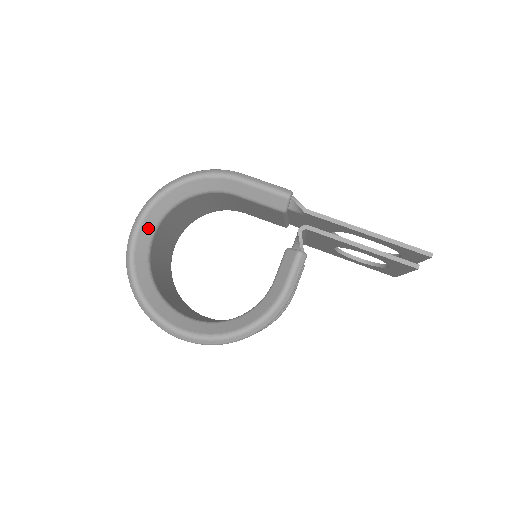
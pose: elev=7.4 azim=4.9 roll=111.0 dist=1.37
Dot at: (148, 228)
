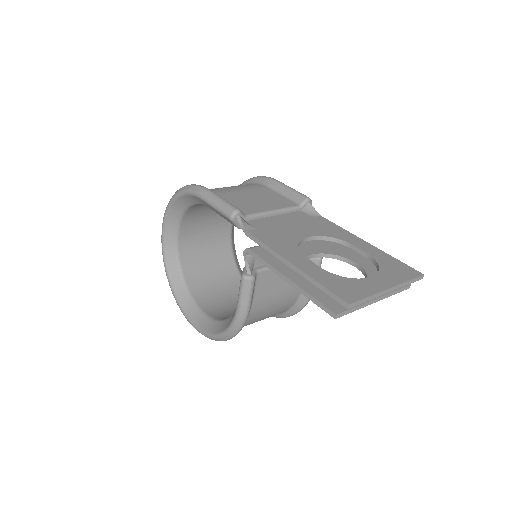
Dot at: (170, 235)
